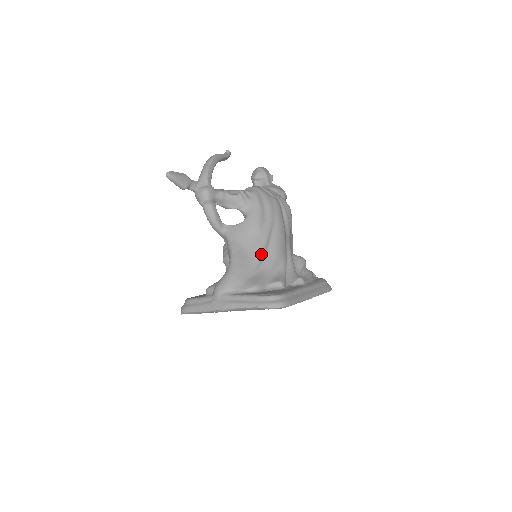
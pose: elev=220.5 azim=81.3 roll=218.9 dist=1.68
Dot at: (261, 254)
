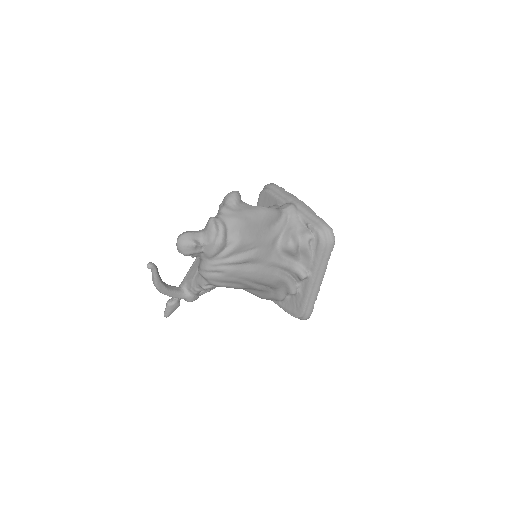
Dot at: (263, 290)
